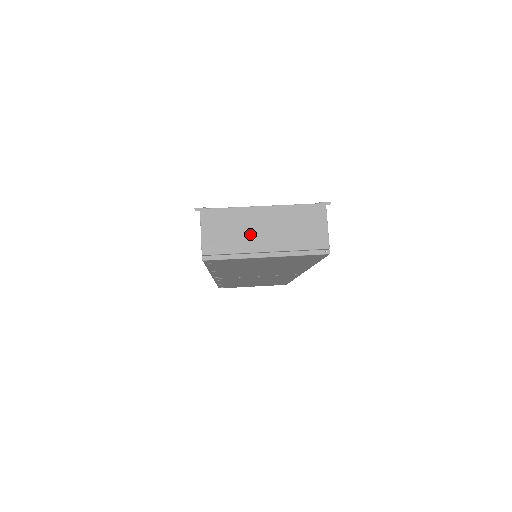
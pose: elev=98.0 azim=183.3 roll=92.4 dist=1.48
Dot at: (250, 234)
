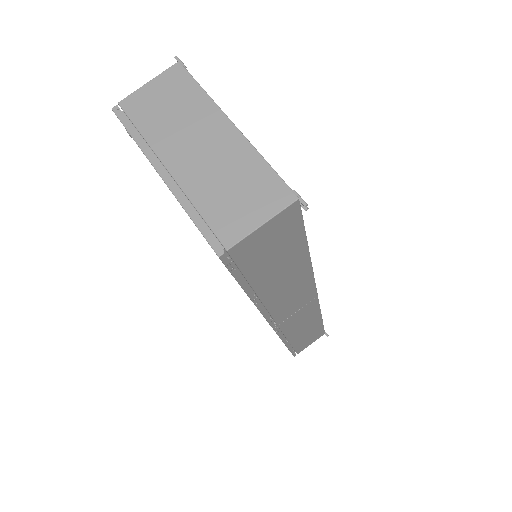
Dot at: (181, 134)
